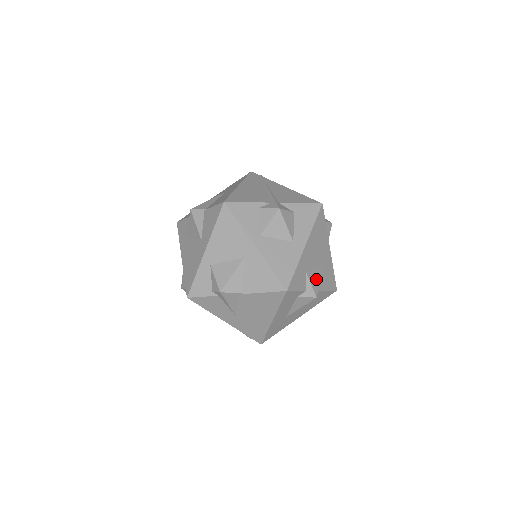
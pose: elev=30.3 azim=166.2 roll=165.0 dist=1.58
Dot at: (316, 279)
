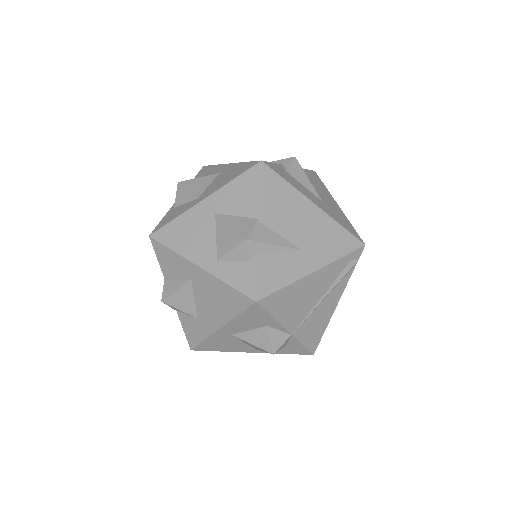
Dot at: occluded
